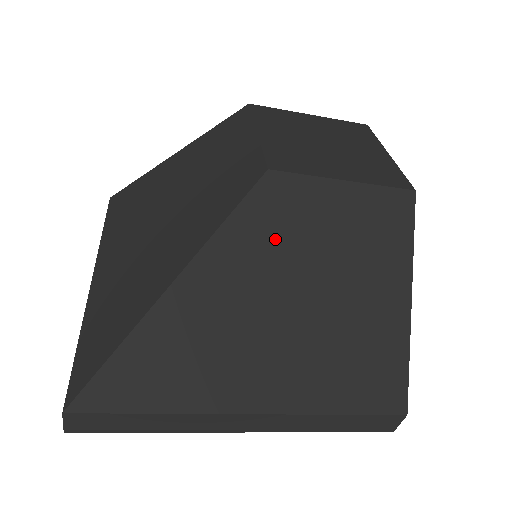
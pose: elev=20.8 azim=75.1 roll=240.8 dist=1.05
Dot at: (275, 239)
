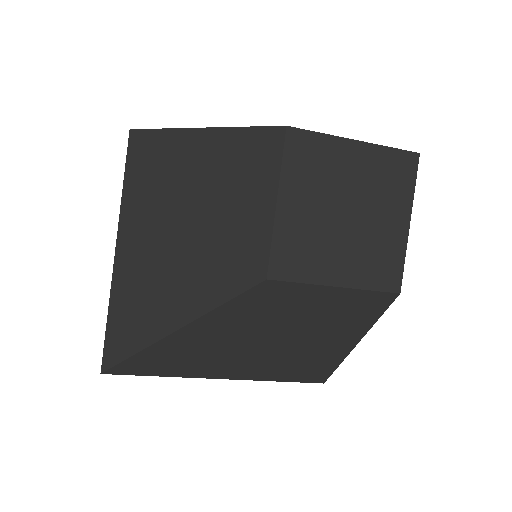
Dot at: (260, 316)
